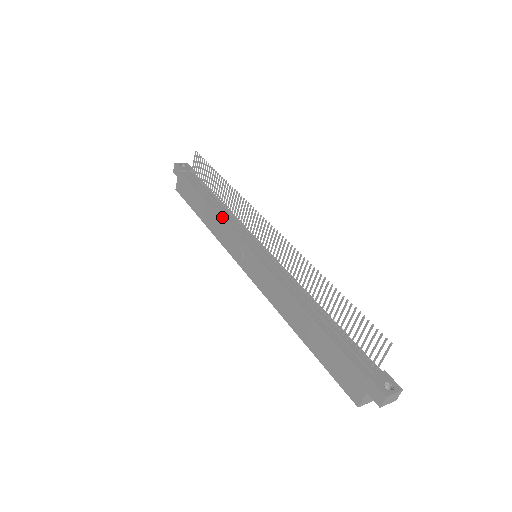
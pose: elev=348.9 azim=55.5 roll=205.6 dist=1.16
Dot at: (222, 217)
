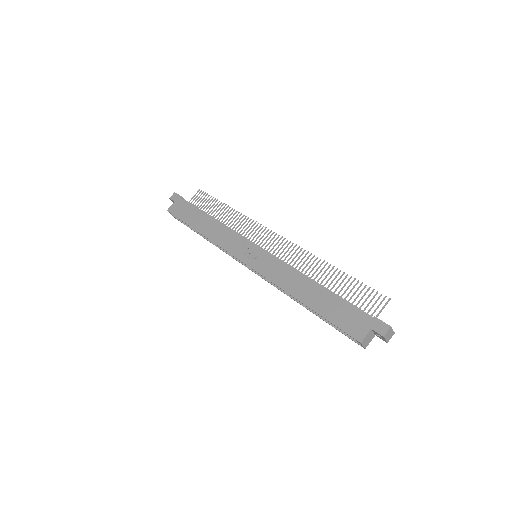
Dot at: (227, 227)
